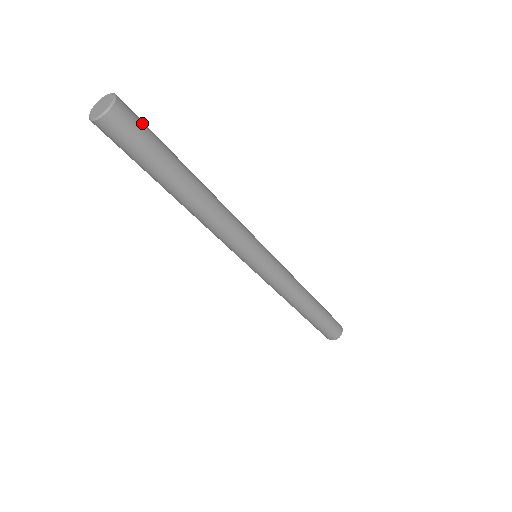
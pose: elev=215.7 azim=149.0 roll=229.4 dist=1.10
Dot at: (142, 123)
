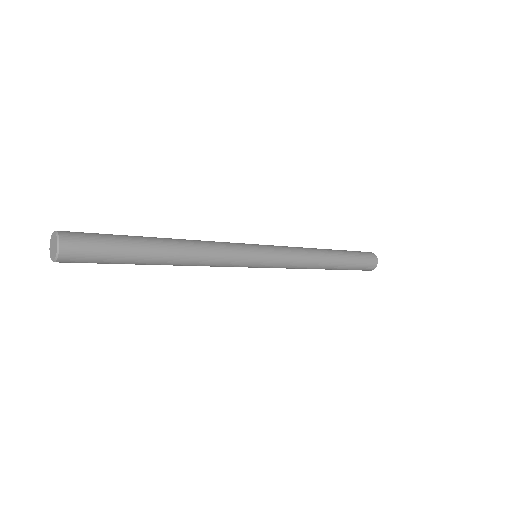
Dot at: (92, 240)
